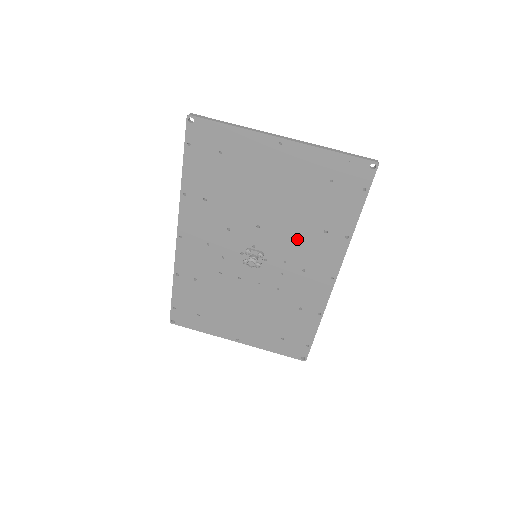
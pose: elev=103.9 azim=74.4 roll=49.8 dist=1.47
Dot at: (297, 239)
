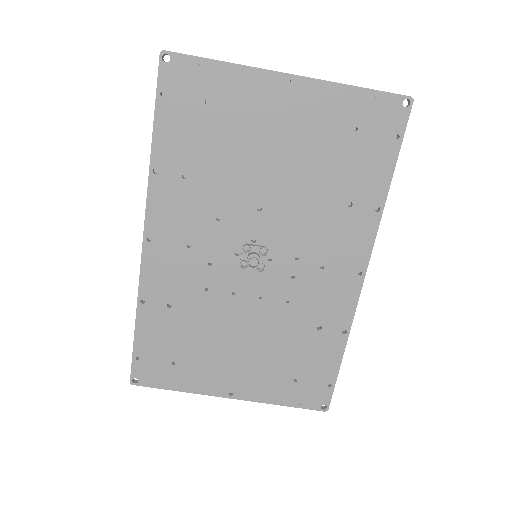
Dot at: (312, 221)
